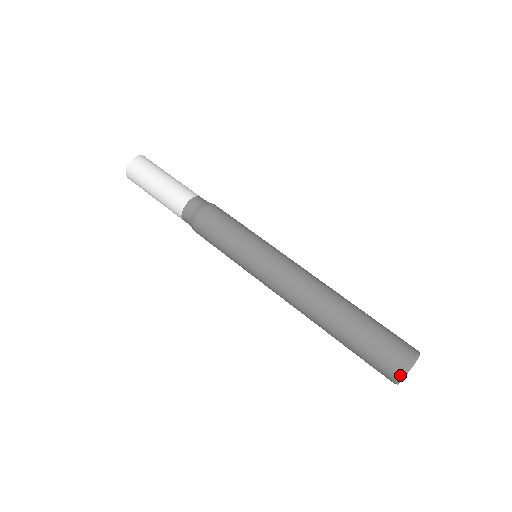
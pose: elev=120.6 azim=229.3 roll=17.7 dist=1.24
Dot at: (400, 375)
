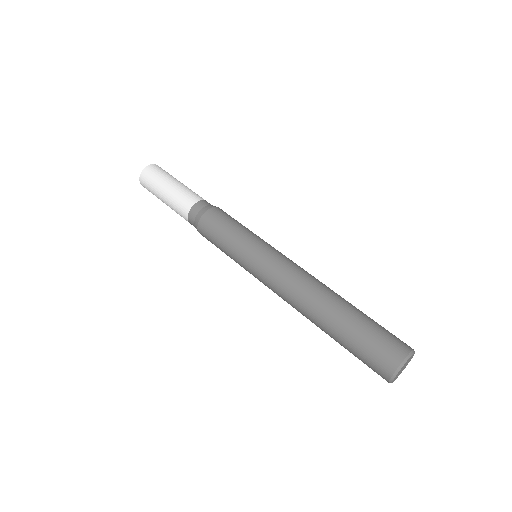
Dot at: (400, 361)
